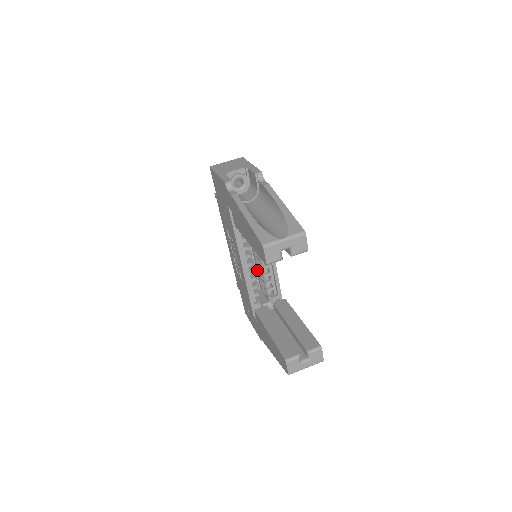
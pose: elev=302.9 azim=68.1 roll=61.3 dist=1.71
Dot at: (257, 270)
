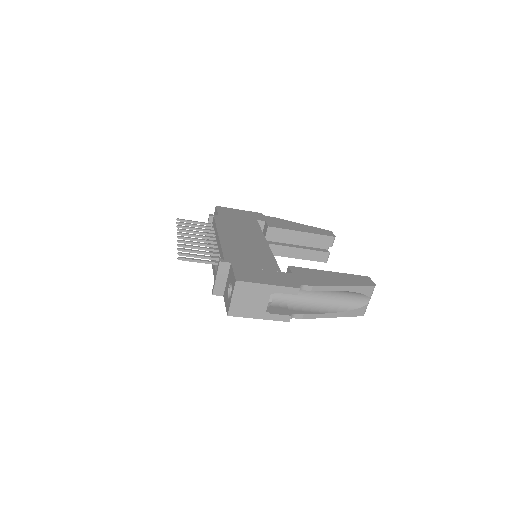
Dot at: occluded
